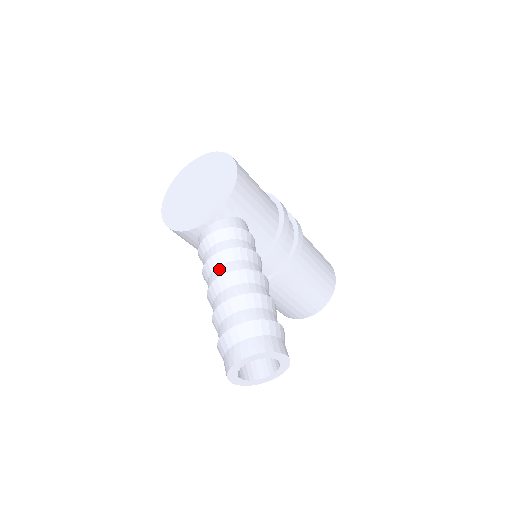
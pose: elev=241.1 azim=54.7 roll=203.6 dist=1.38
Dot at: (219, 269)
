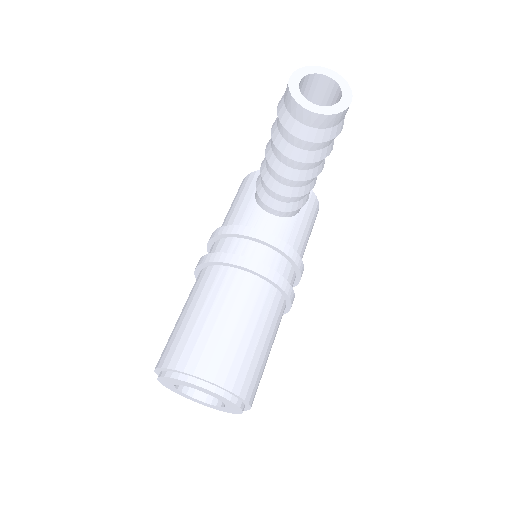
Dot at: occluded
